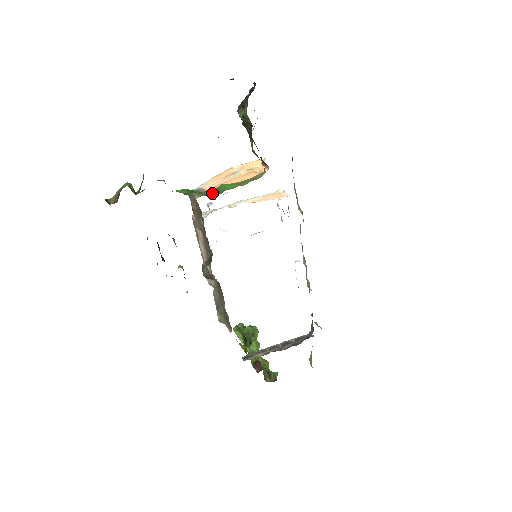
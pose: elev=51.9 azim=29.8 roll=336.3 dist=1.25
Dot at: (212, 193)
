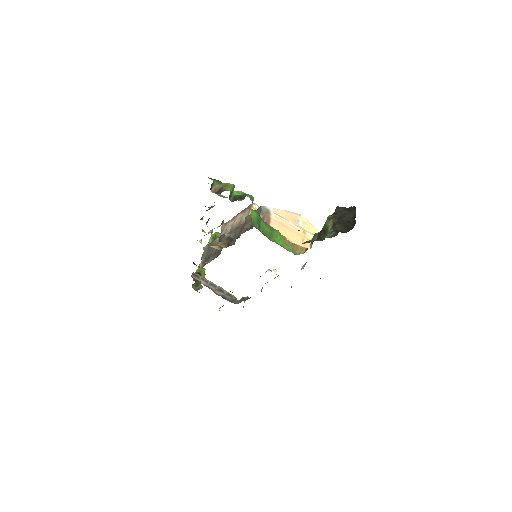
Dot at: (267, 233)
